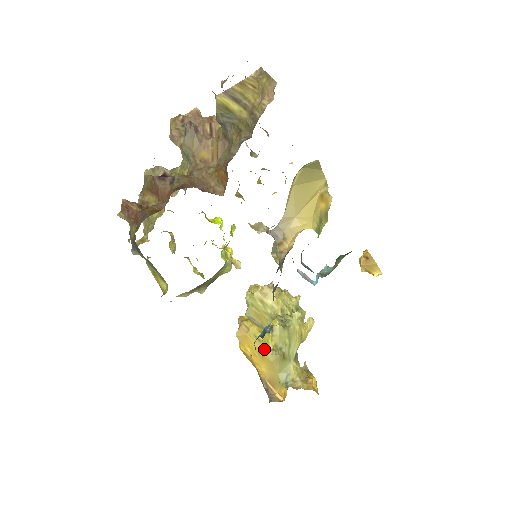
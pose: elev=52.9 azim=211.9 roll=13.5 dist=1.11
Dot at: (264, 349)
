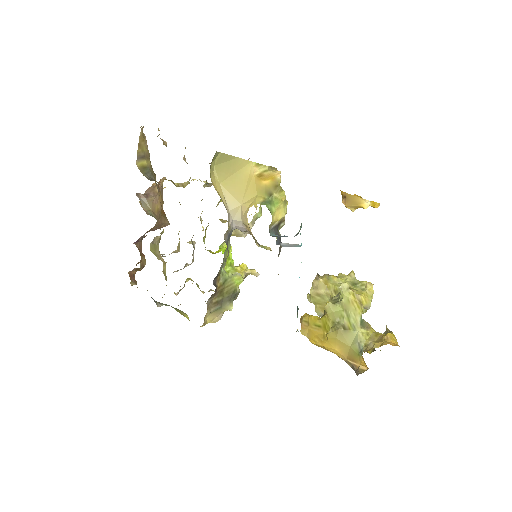
Dot at: (326, 332)
